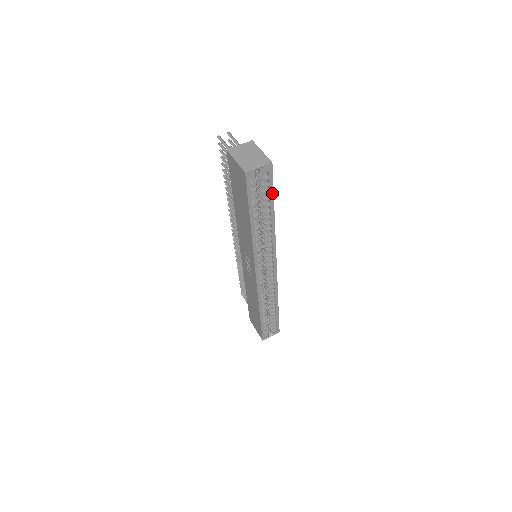
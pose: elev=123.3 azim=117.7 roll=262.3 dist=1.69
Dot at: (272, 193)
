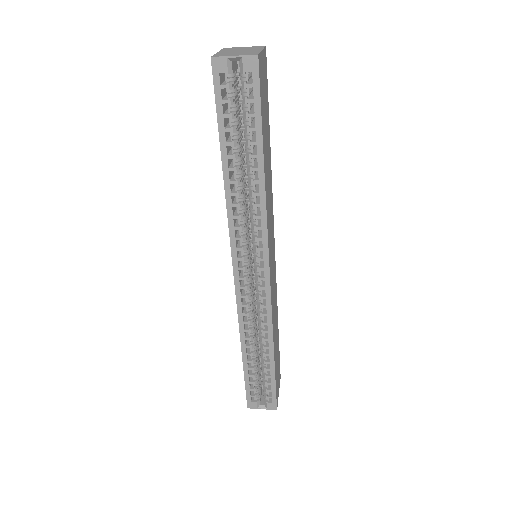
Dot at: (259, 120)
